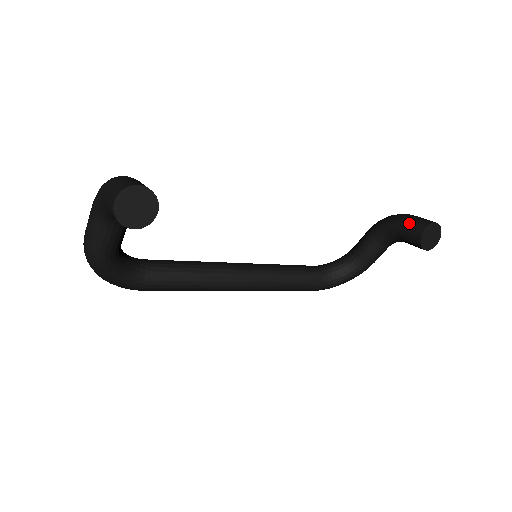
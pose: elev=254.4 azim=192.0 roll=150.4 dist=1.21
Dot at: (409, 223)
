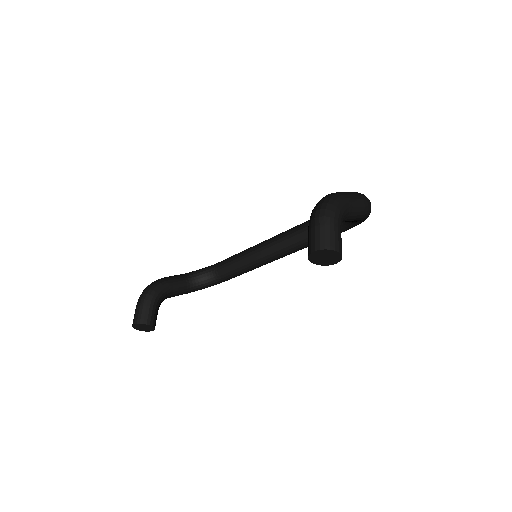
Dot at: occluded
